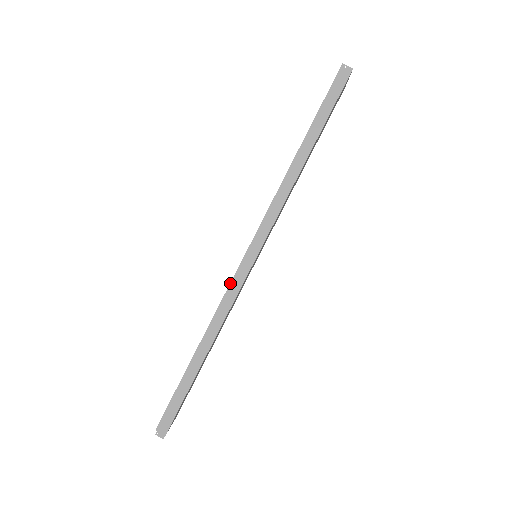
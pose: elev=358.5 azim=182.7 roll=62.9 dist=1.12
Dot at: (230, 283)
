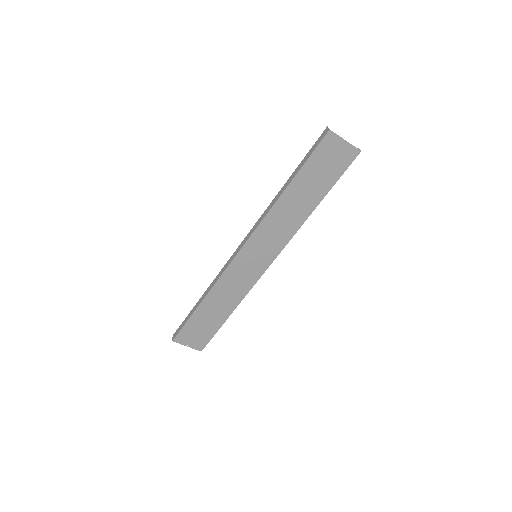
Dot at: (227, 262)
